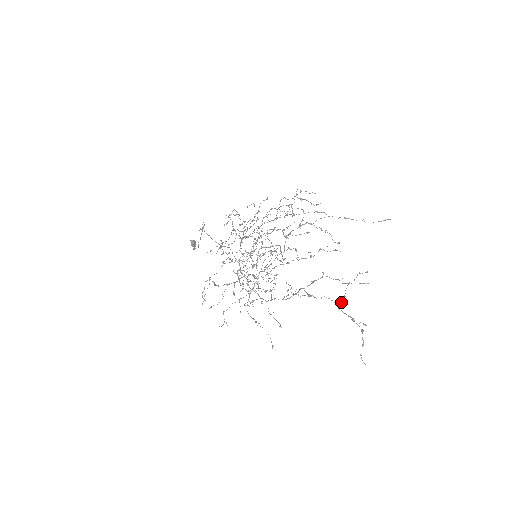
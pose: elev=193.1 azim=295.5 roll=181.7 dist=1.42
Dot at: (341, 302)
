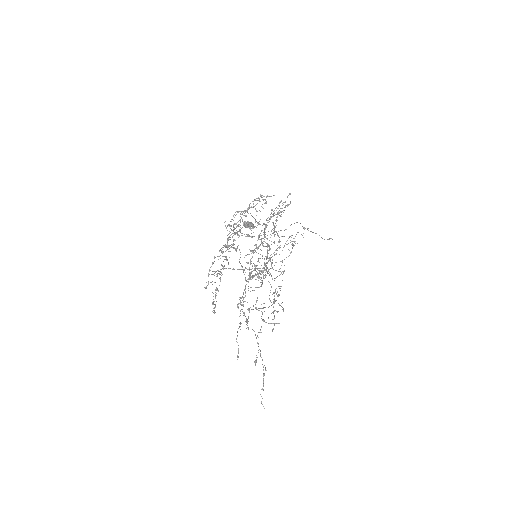
Dot at: occluded
